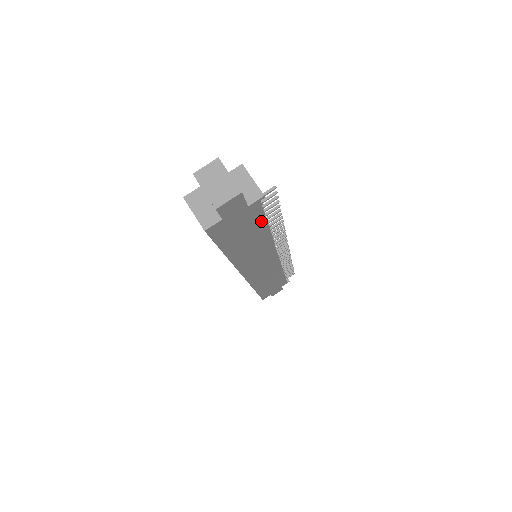
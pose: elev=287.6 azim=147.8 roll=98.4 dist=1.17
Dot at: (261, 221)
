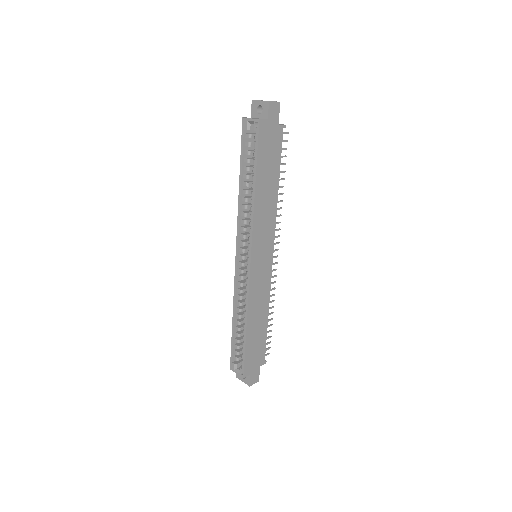
Dot at: (278, 160)
